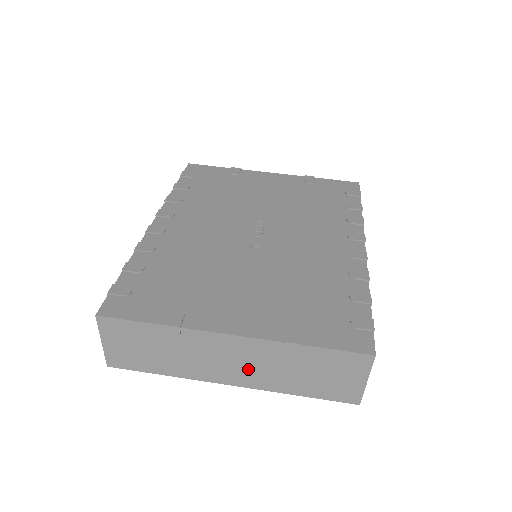
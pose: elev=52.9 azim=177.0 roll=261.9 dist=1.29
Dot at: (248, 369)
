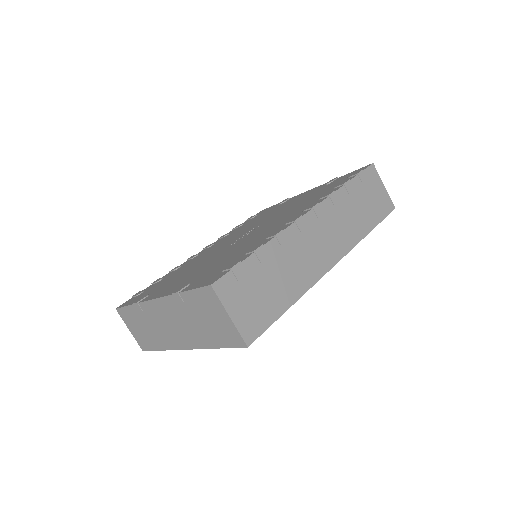
Dot at: (180, 329)
